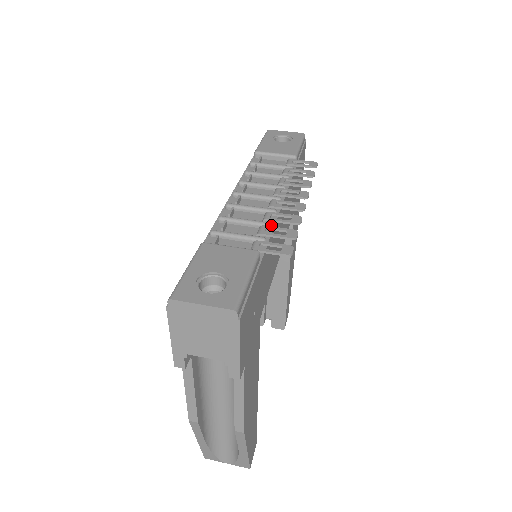
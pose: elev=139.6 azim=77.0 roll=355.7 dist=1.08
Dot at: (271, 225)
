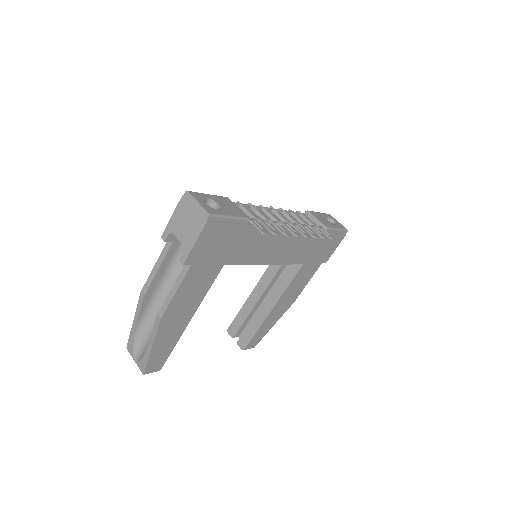
Dot at: (271, 224)
